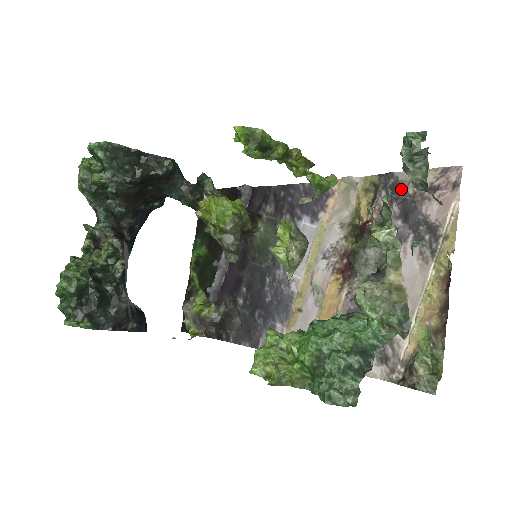
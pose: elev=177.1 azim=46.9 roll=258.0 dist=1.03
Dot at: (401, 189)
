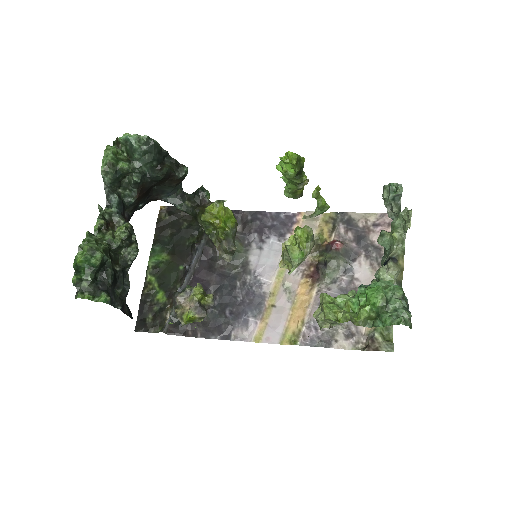
Dot at: (354, 223)
